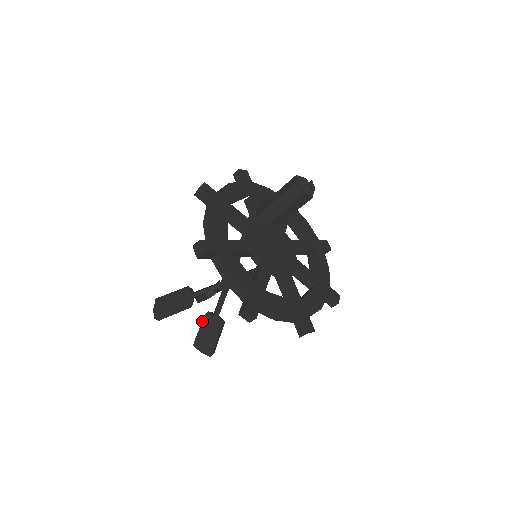
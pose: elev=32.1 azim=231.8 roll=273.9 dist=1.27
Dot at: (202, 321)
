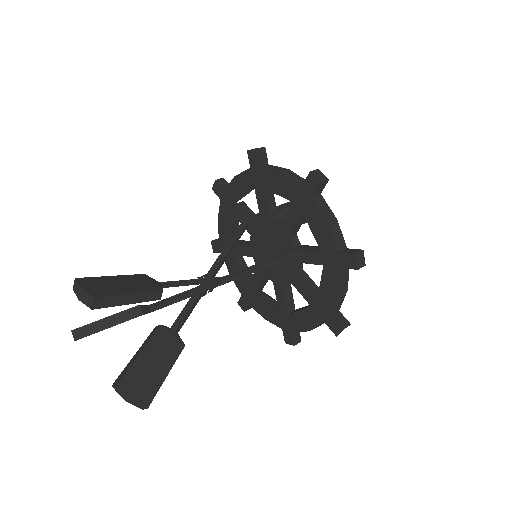
Dot at: (152, 336)
